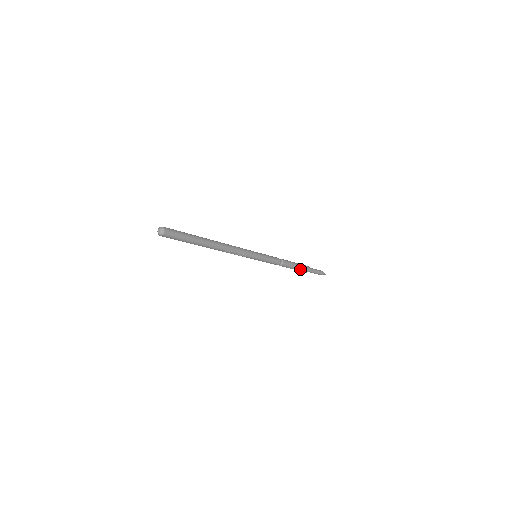
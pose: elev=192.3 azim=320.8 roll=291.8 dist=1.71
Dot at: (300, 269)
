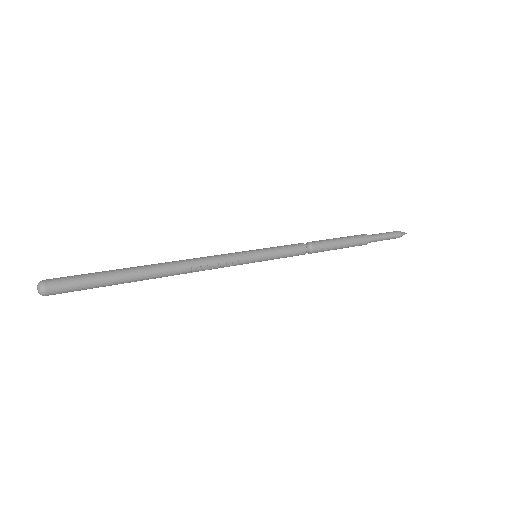
Dot at: (351, 244)
